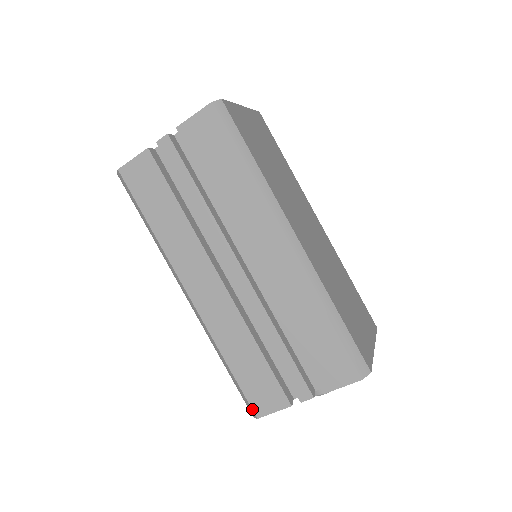
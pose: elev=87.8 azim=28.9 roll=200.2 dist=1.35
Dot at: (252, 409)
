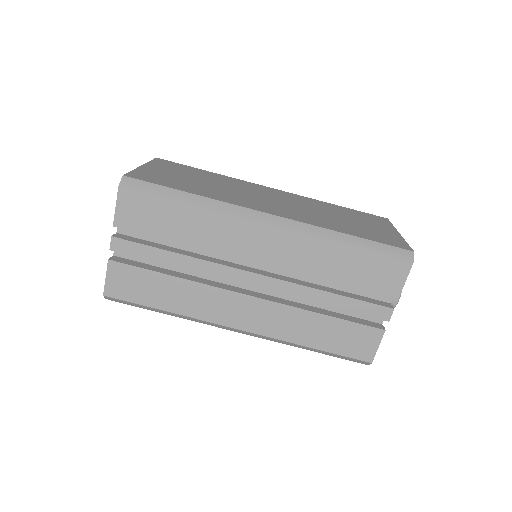
Dot at: (361, 361)
